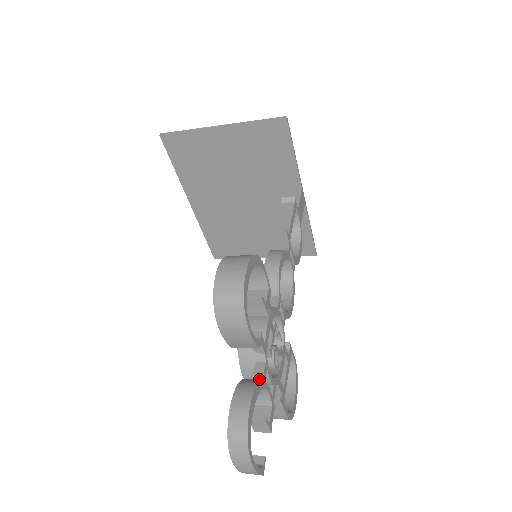
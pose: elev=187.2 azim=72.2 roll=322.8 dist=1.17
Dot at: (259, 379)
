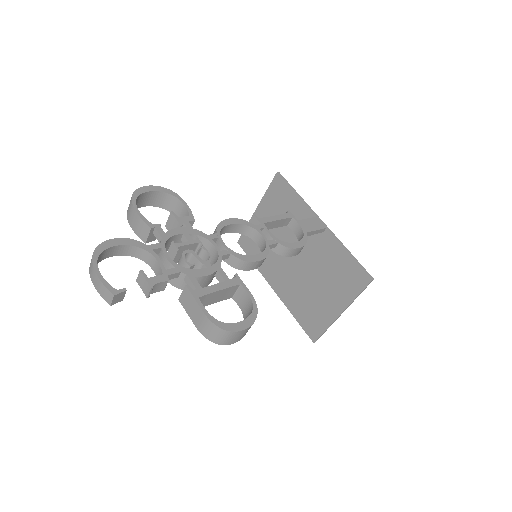
Dot at: (146, 247)
